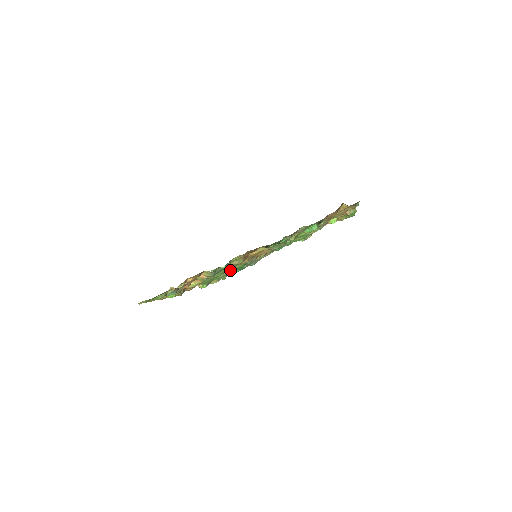
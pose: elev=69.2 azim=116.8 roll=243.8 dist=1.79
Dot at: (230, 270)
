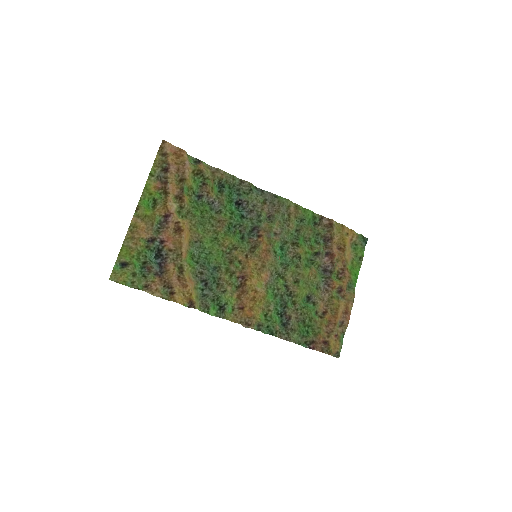
Dot at: (225, 235)
